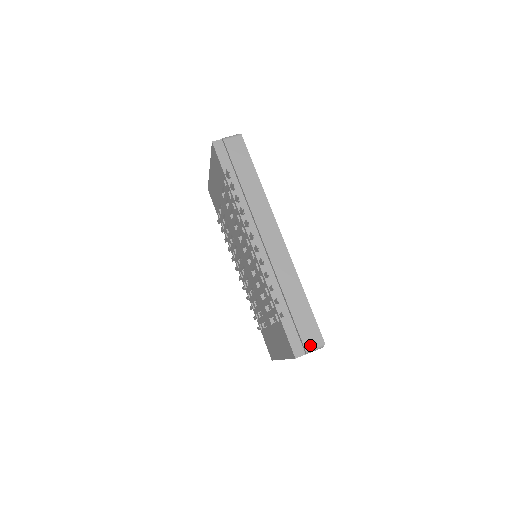
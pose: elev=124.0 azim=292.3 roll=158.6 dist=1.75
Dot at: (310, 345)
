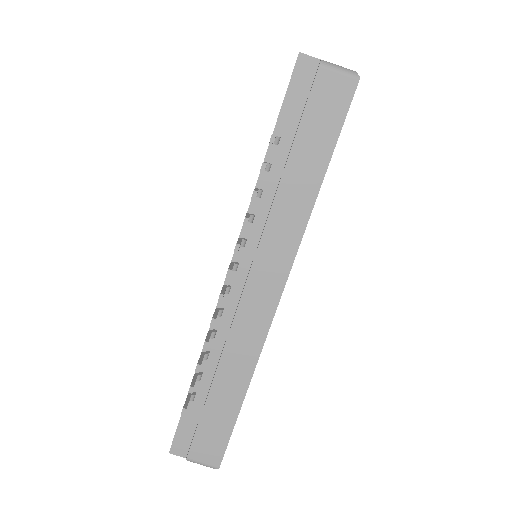
Dot at: (198, 457)
